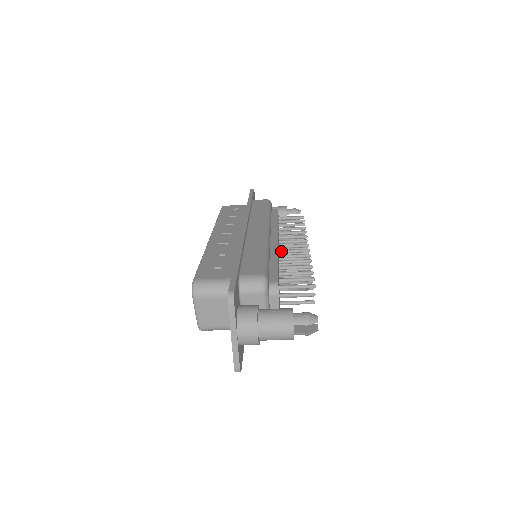
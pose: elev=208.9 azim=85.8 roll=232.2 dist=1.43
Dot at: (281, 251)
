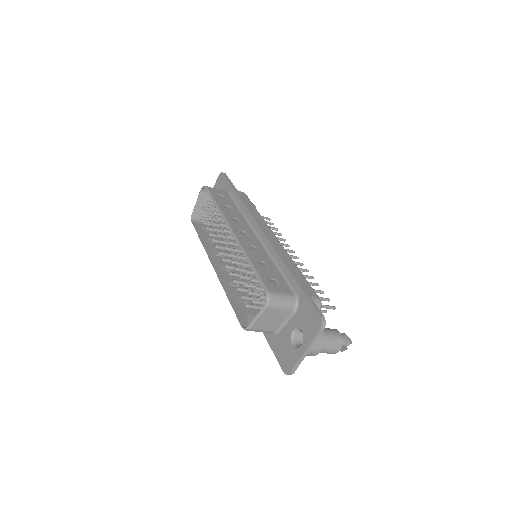
Dot at: occluded
